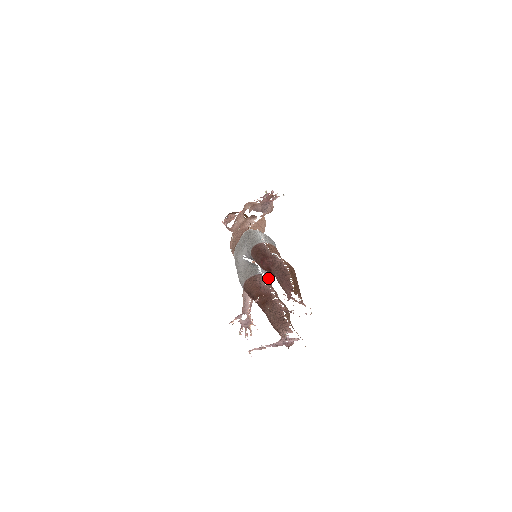
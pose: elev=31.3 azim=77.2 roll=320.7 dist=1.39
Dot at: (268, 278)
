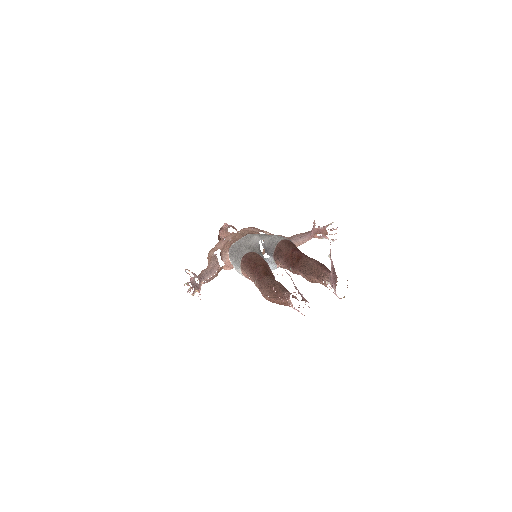
Dot at: occluded
